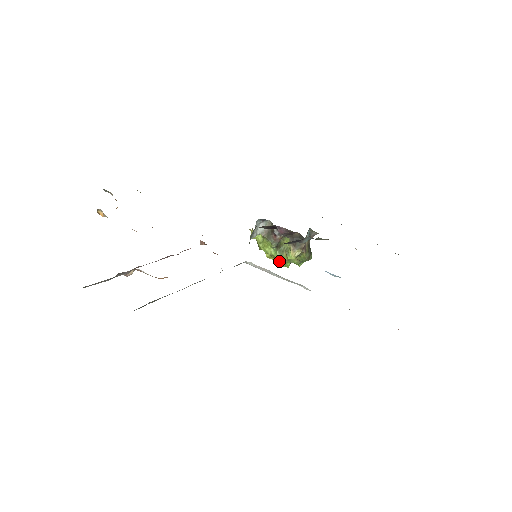
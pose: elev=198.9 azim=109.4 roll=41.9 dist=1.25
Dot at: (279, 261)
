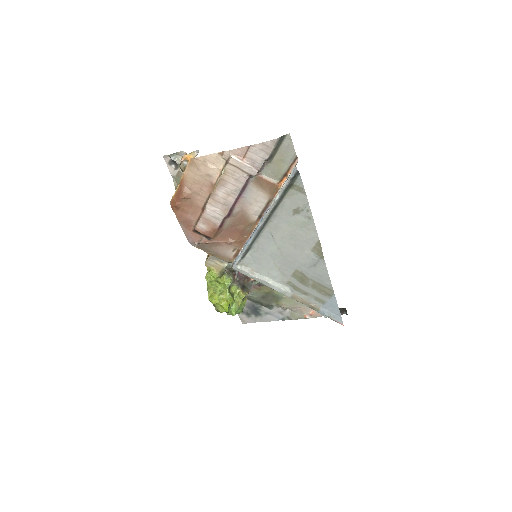
Dot at: (228, 300)
